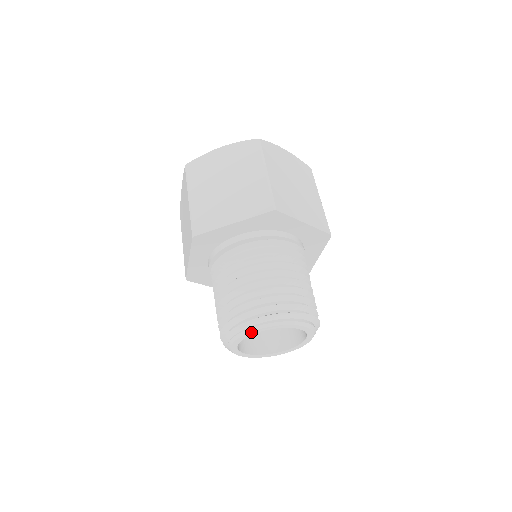
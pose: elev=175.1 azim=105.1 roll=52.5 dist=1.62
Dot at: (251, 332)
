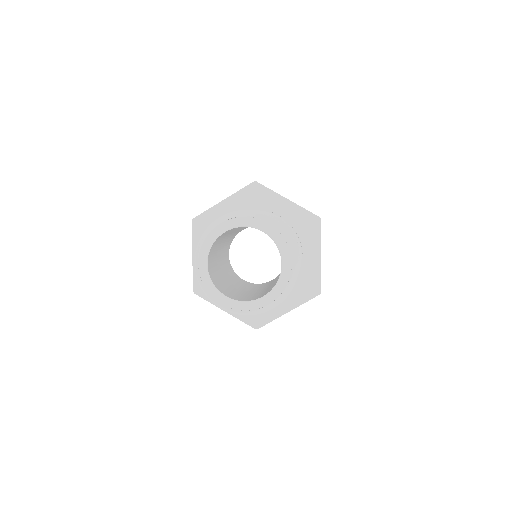
Dot at: (214, 233)
